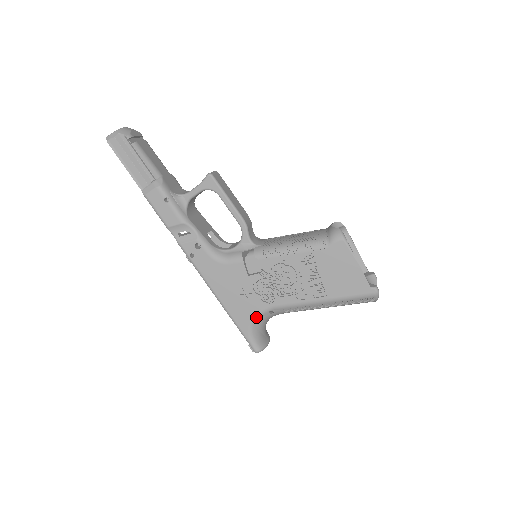
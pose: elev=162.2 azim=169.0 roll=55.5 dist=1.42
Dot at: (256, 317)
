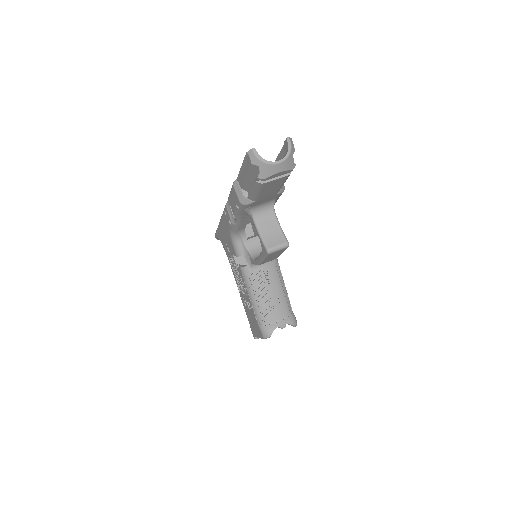
Dot at: occluded
